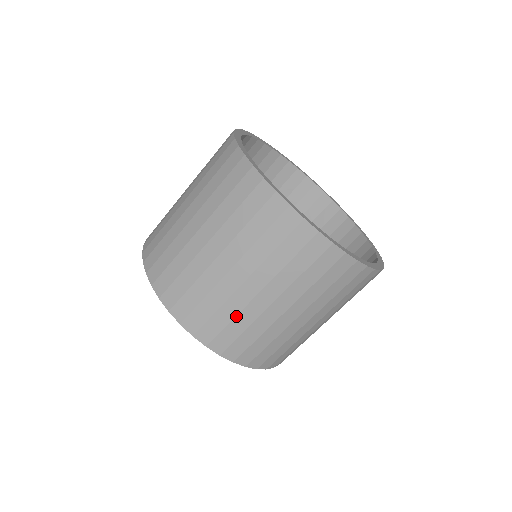
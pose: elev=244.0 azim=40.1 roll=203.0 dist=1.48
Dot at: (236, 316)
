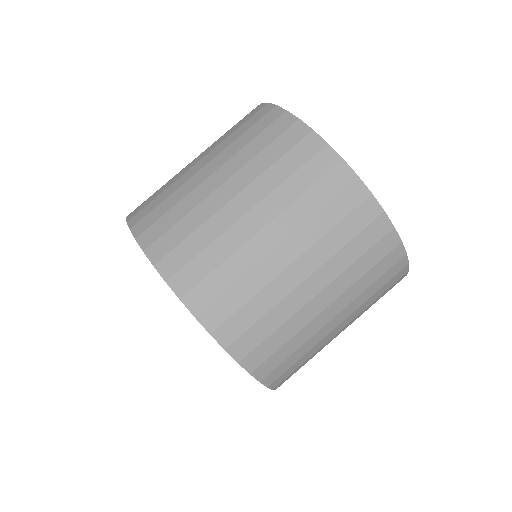
Dot at: (258, 293)
